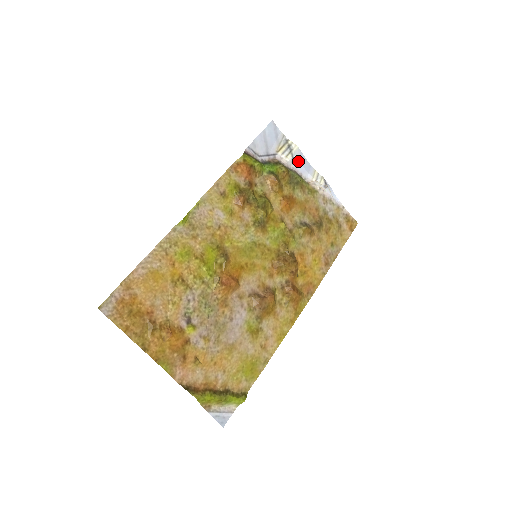
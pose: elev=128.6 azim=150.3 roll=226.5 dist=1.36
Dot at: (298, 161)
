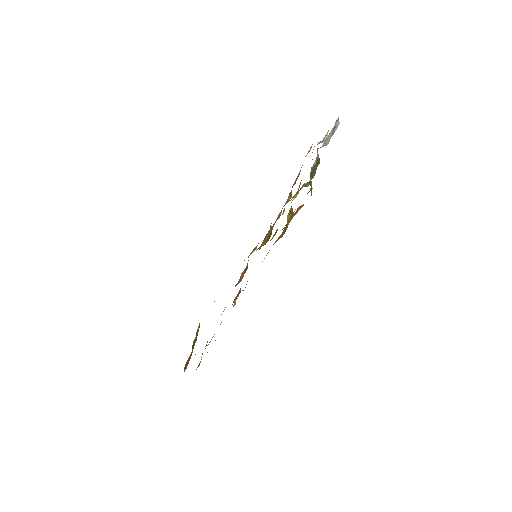
Dot at: occluded
